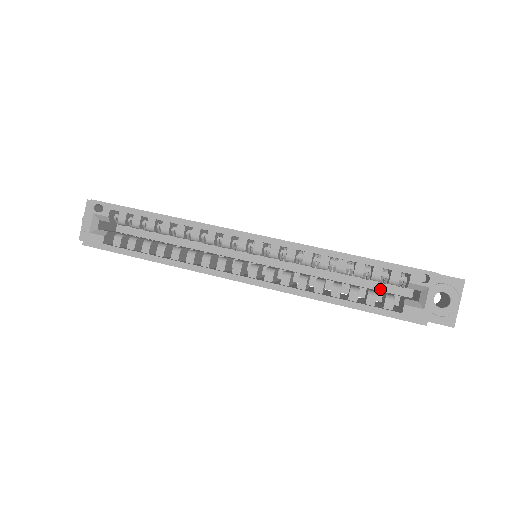
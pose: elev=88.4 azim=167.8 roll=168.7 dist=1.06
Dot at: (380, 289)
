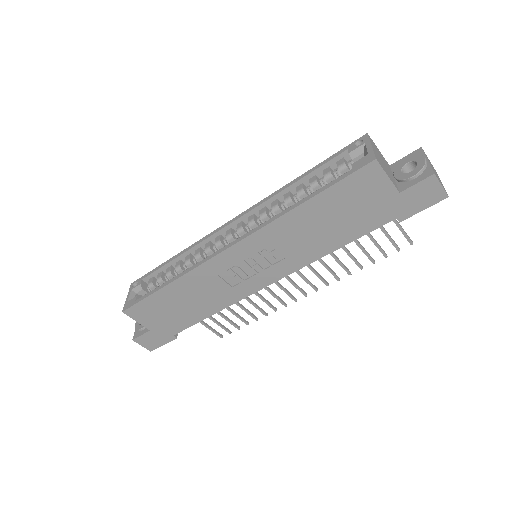
Dot at: occluded
